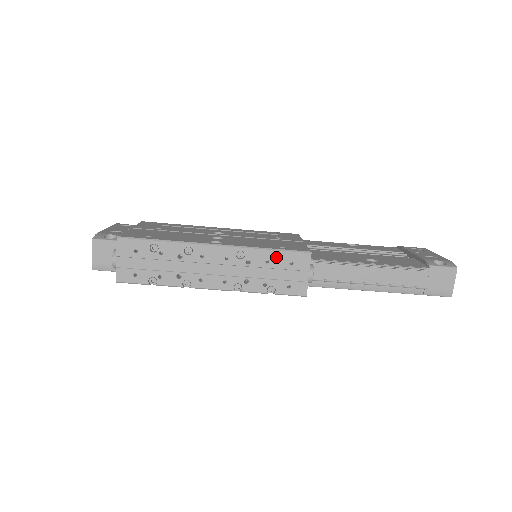
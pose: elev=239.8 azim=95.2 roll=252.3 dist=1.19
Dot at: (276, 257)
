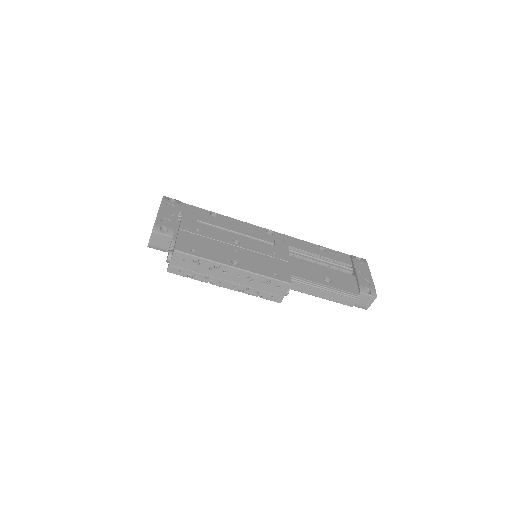
Dot at: (269, 282)
